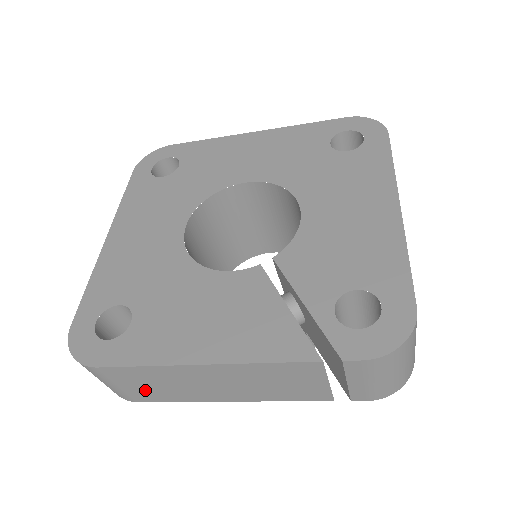
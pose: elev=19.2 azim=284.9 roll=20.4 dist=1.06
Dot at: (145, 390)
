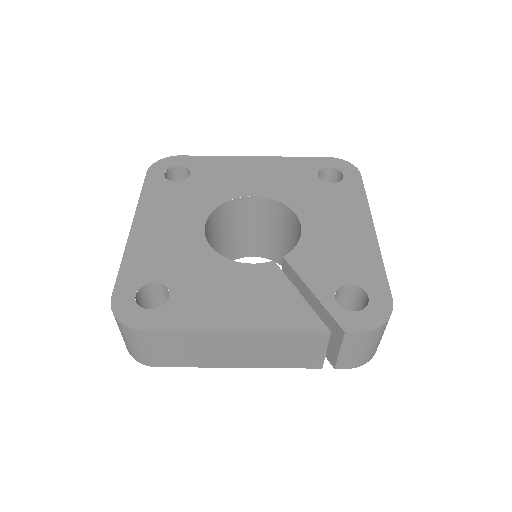
Dot at: (172, 355)
